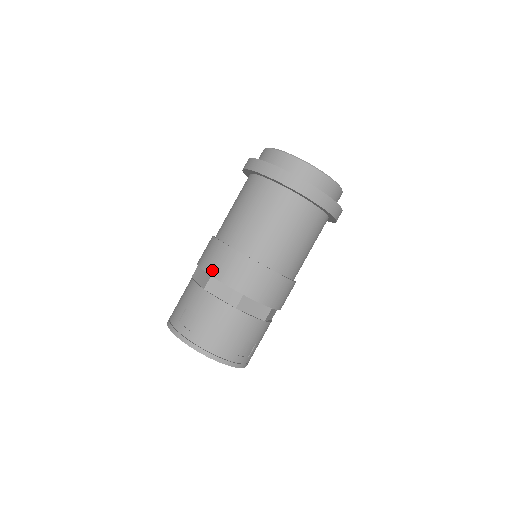
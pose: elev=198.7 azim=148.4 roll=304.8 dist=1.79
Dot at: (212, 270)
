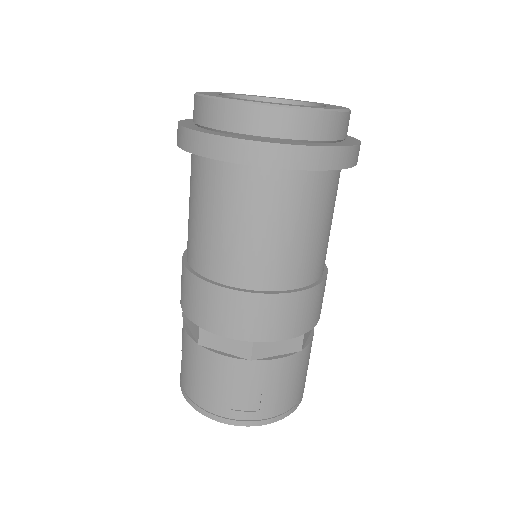
Dot at: occluded
